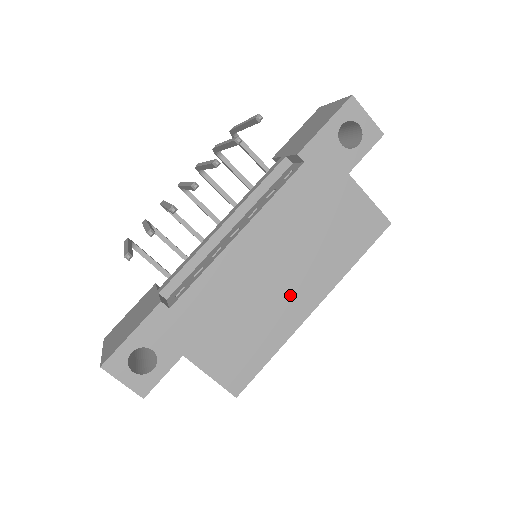
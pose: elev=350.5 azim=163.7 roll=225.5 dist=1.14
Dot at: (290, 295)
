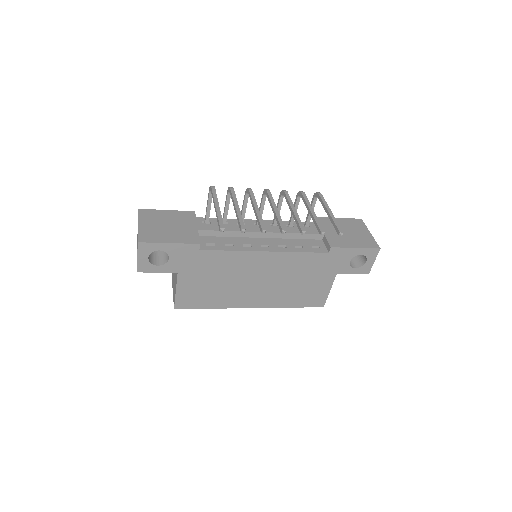
Dot at: (251, 294)
